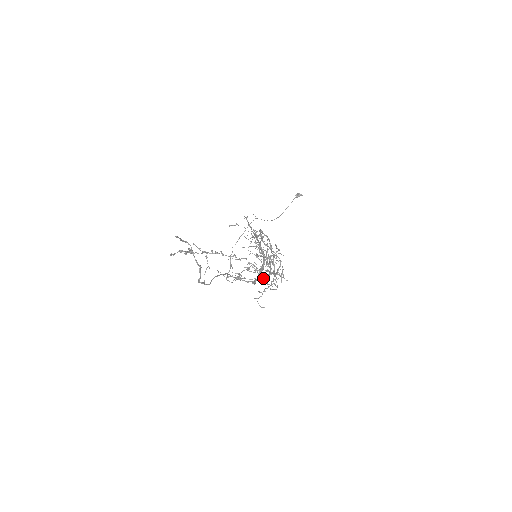
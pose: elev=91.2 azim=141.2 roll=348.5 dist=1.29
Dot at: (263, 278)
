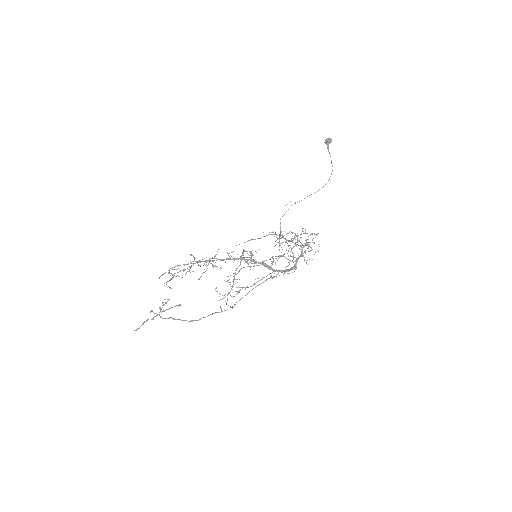
Dot at: (299, 257)
